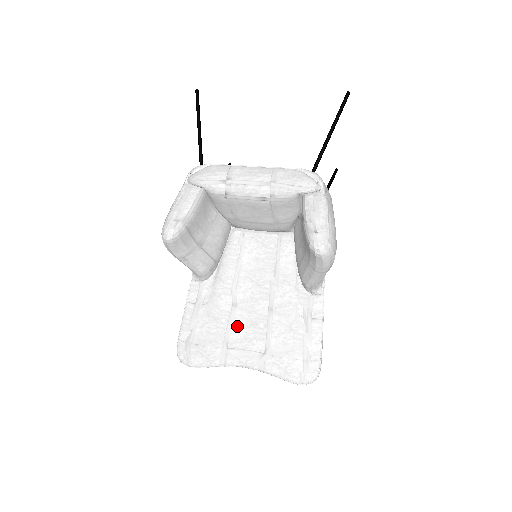
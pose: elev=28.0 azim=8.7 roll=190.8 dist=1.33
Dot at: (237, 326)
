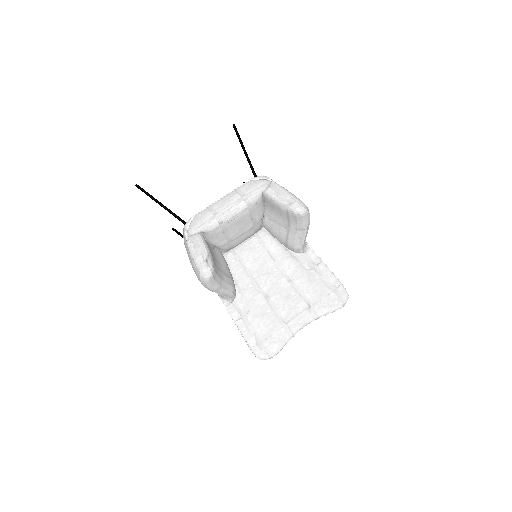
Dot at: (280, 307)
